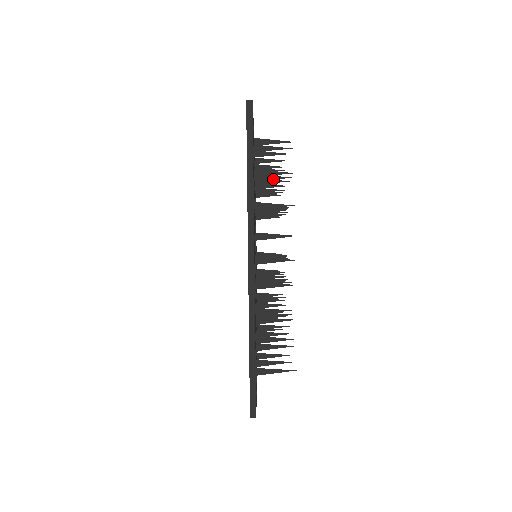
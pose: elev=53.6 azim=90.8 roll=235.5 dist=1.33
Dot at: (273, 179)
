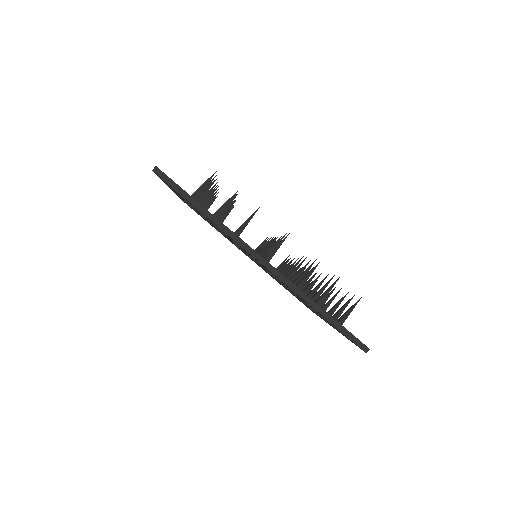
Dot at: occluded
